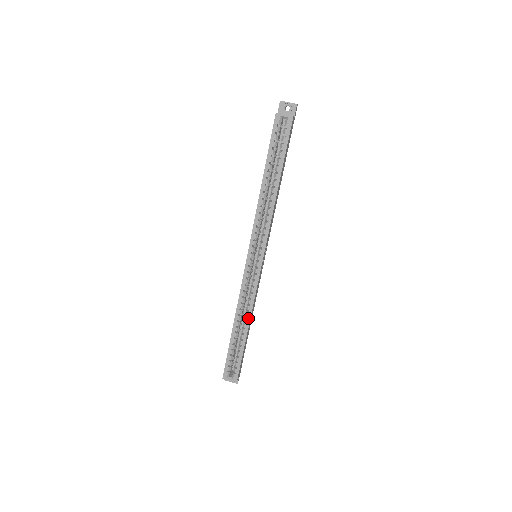
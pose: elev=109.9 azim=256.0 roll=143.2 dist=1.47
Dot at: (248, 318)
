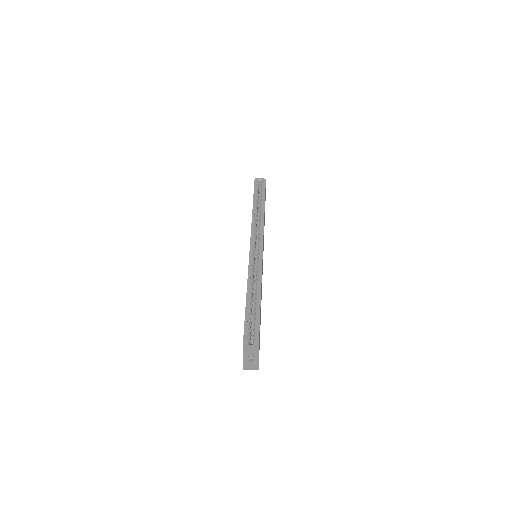
Dot at: (259, 287)
